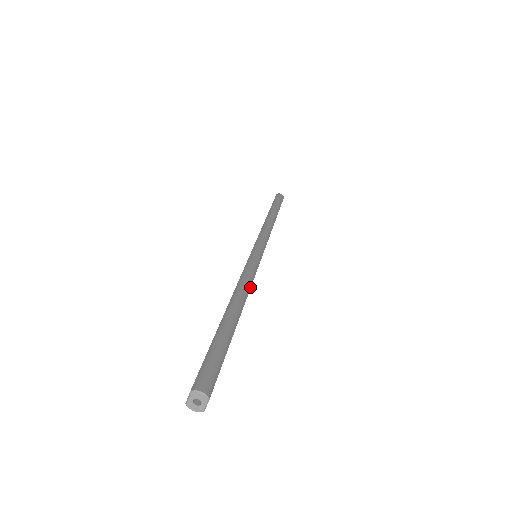
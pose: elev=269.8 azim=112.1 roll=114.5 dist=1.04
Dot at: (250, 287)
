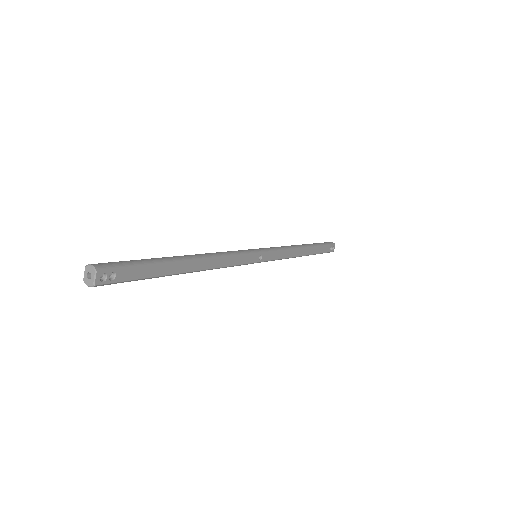
Dot at: (220, 257)
